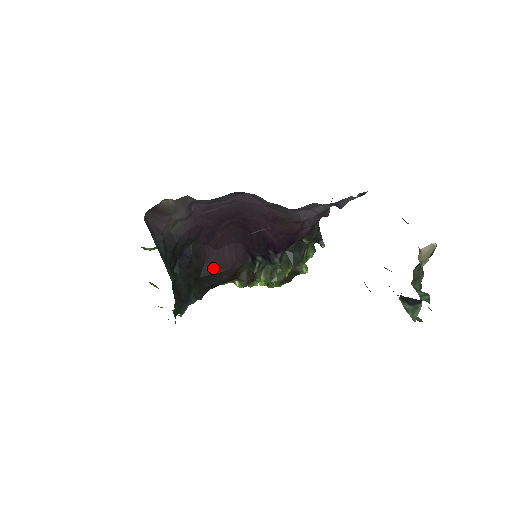
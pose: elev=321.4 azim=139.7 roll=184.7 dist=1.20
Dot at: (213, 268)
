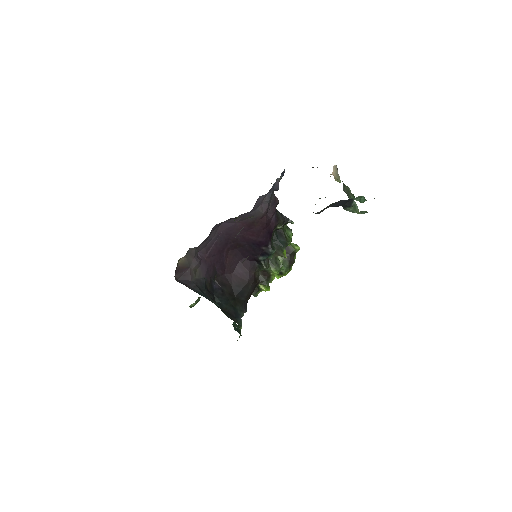
Dot at: (239, 286)
